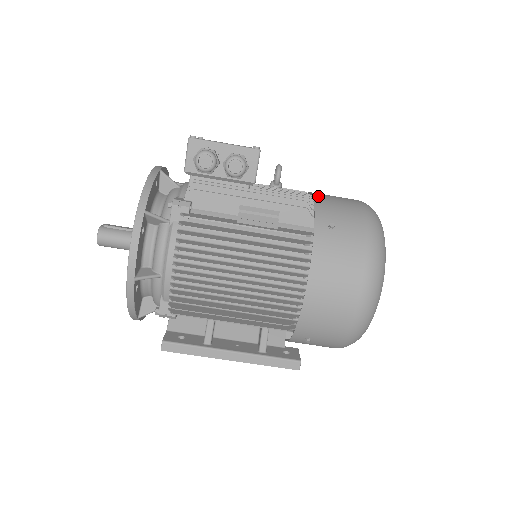
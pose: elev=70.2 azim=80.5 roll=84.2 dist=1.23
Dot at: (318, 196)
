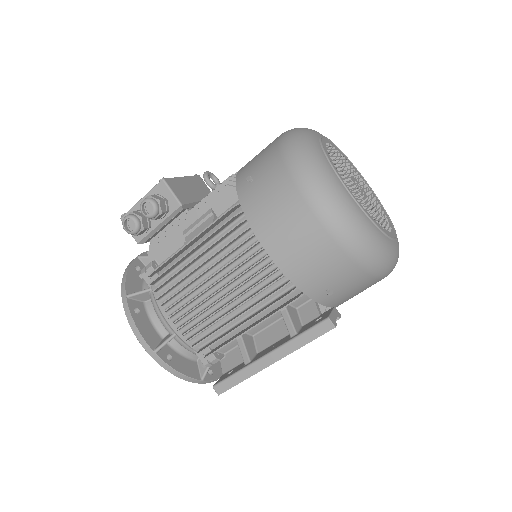
Dot at: occluded
